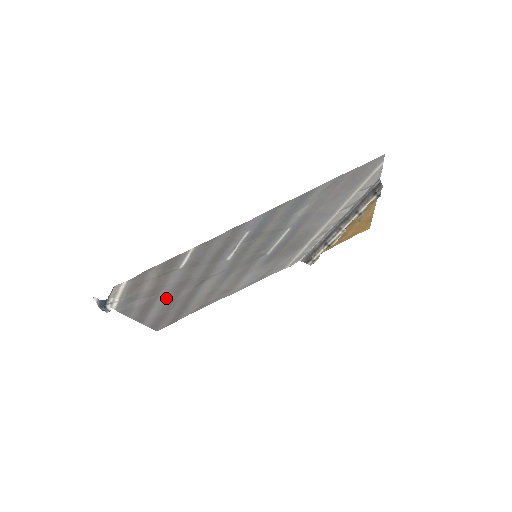
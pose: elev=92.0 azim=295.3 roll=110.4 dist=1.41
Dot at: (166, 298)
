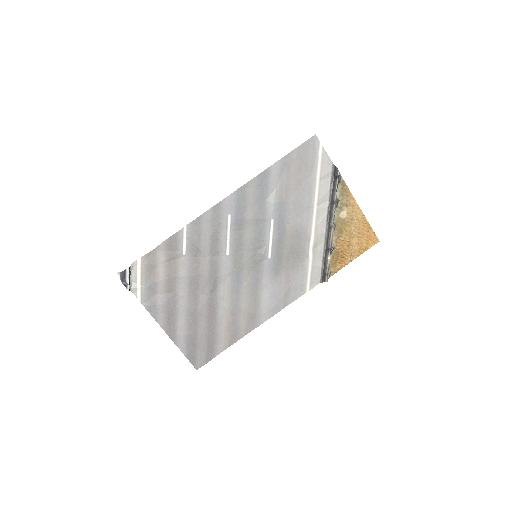
Dot at: (186, 303)
